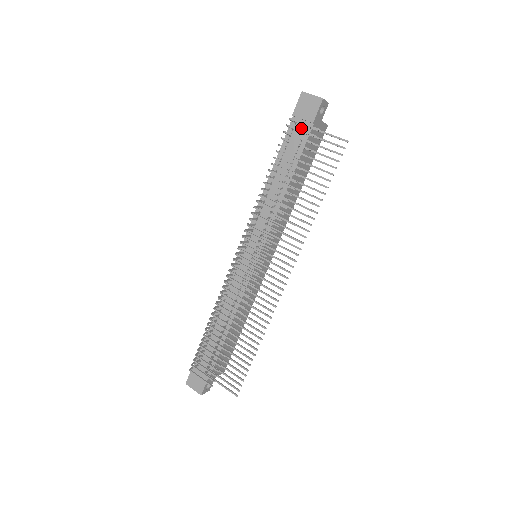
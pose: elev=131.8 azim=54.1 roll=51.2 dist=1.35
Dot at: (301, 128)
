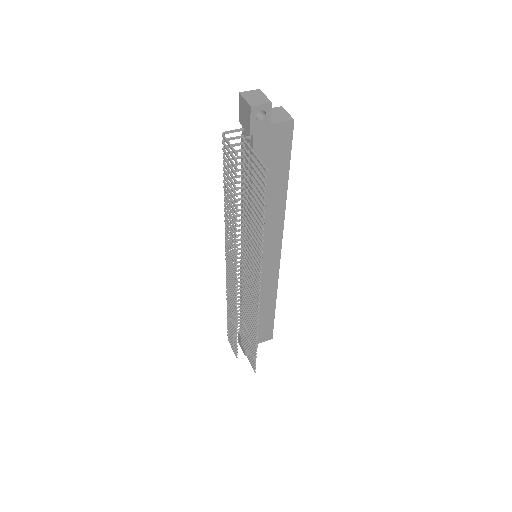
Dot at: occluded
